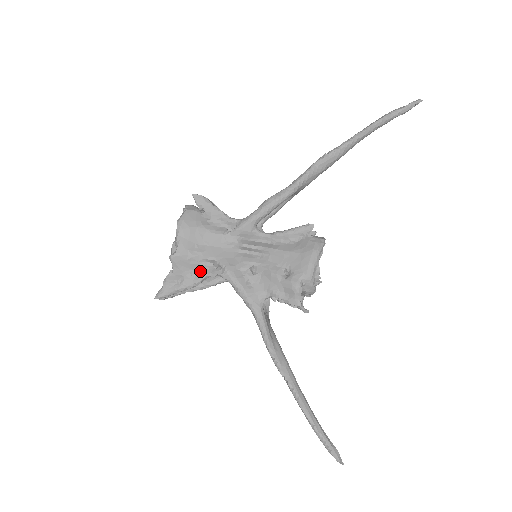
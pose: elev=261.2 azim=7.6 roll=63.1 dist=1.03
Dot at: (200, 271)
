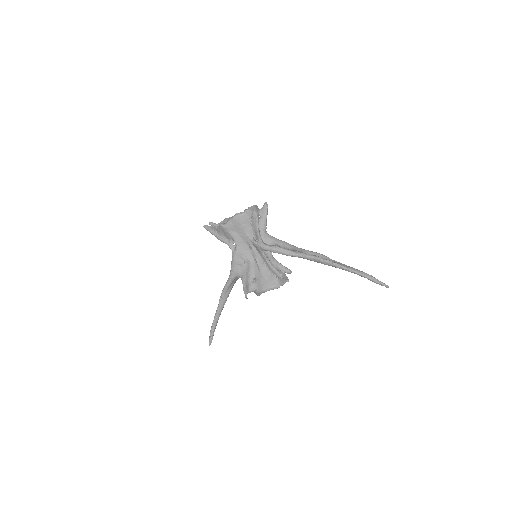
Dot at: (227, 239)
